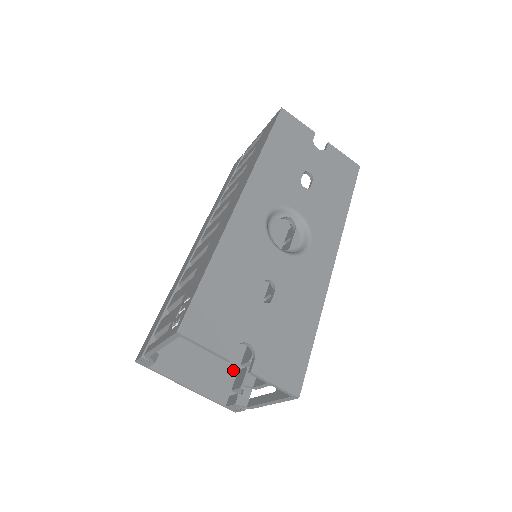
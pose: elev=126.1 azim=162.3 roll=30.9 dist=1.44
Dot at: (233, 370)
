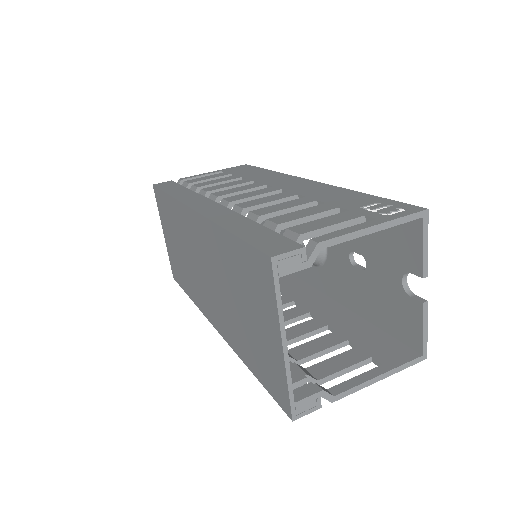
Dot at: occluded
